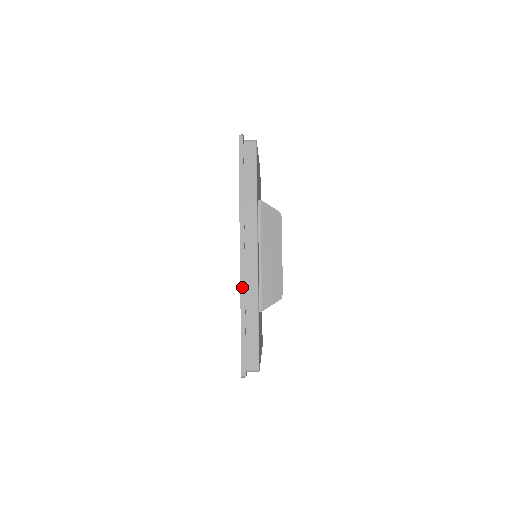
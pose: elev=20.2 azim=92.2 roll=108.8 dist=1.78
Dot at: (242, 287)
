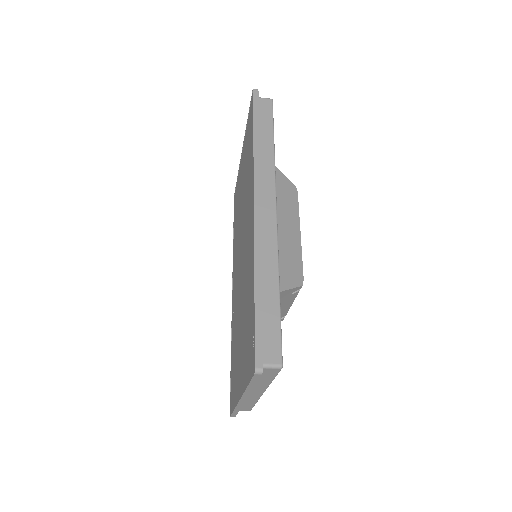
Dot at: (257, 241)
